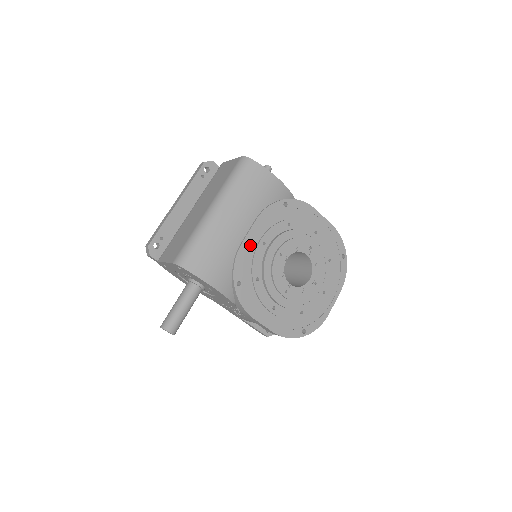
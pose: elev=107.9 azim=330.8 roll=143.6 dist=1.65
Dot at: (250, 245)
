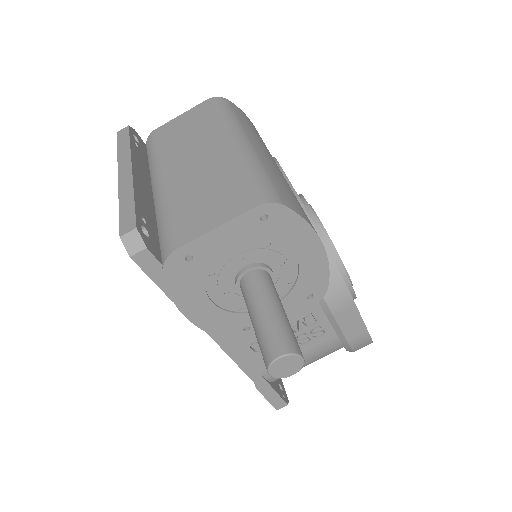
Dot at: occluded
